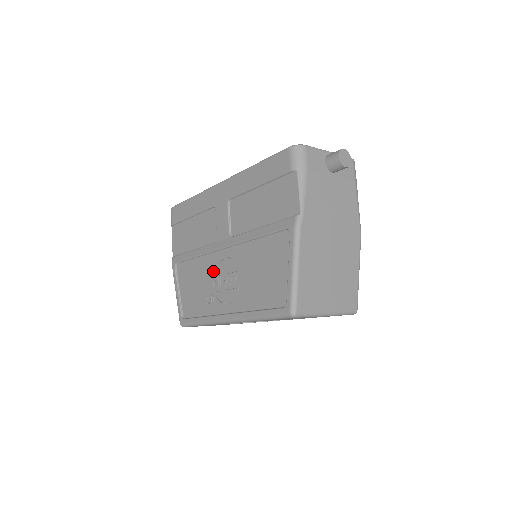
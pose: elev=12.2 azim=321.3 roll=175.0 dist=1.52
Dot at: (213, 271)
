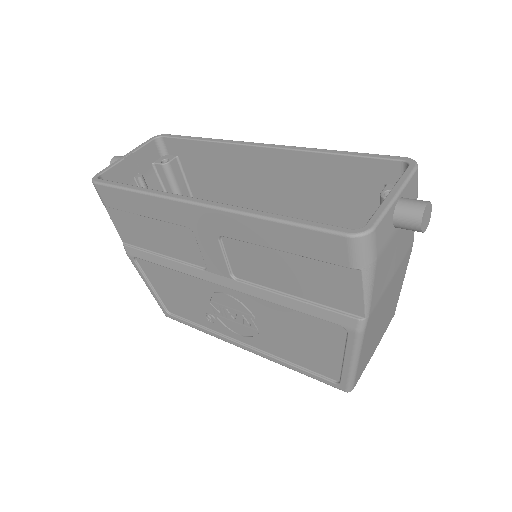
Dot at: (209, 298)
